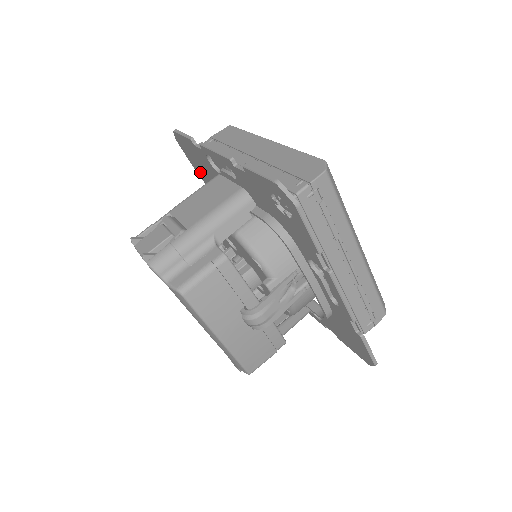
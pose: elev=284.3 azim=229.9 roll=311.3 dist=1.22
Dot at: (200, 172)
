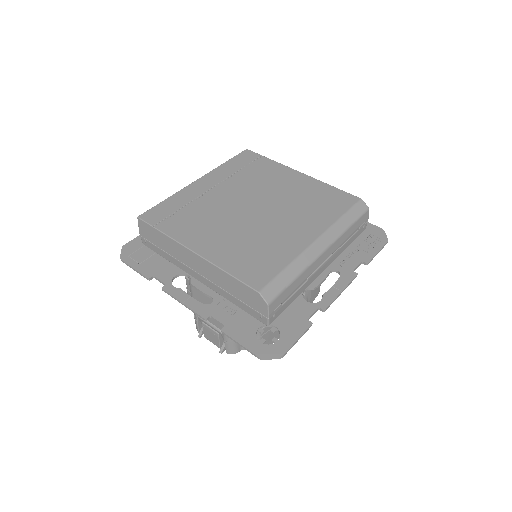
Dot at: occluded
